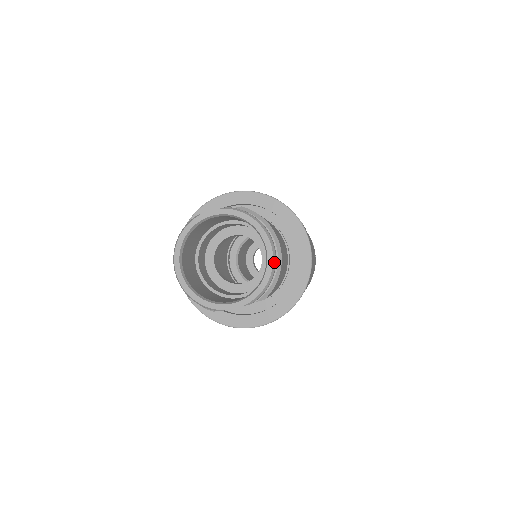
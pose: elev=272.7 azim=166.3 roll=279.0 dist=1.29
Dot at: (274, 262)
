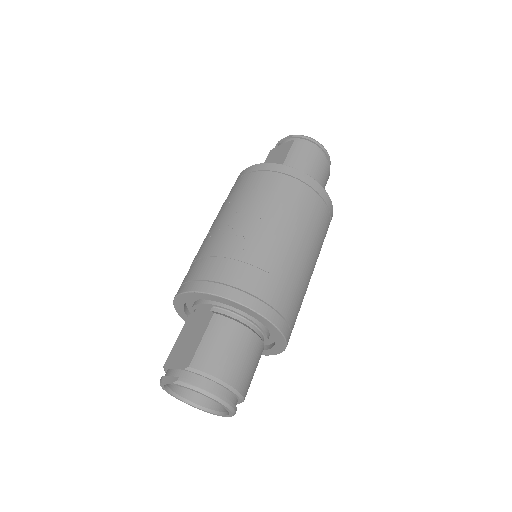
Dot at: (230, 408)
